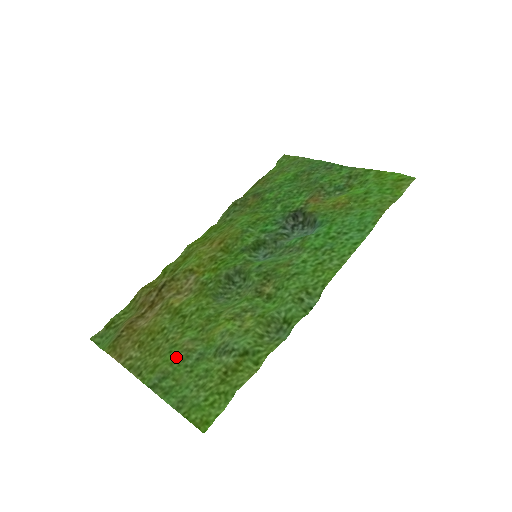
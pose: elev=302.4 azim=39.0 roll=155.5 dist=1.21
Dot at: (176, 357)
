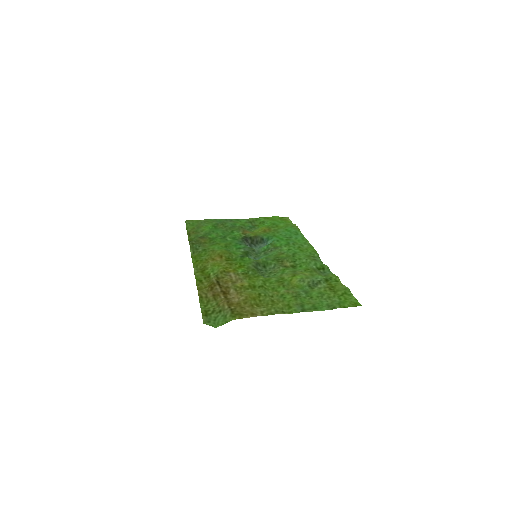
Dot at: (293, 297)
